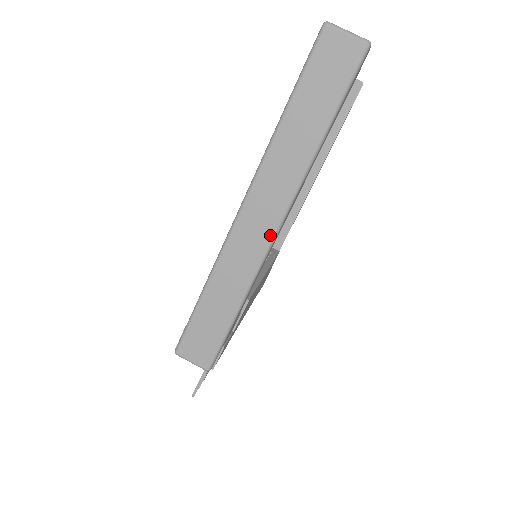
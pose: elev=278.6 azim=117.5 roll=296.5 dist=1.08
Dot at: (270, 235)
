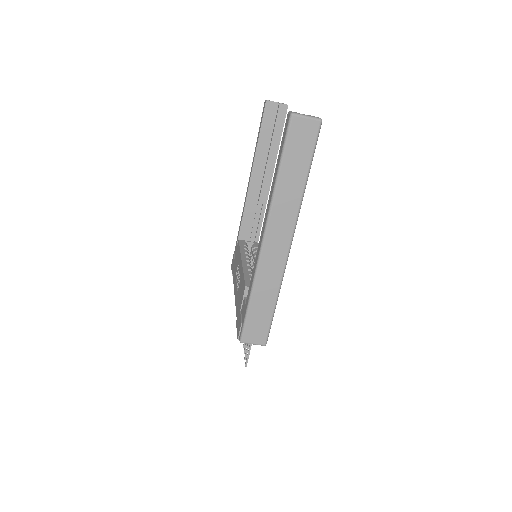
Dot at: (287, 249)
